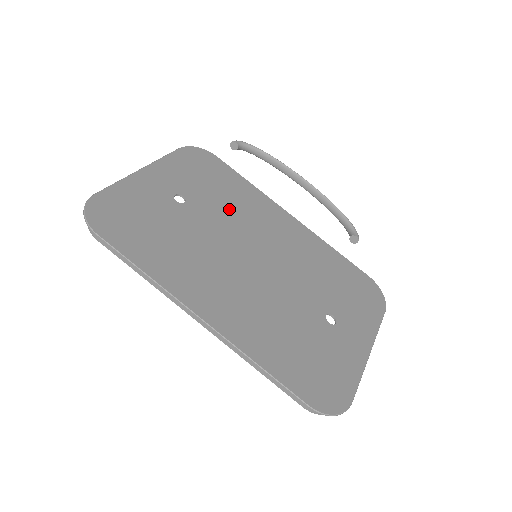
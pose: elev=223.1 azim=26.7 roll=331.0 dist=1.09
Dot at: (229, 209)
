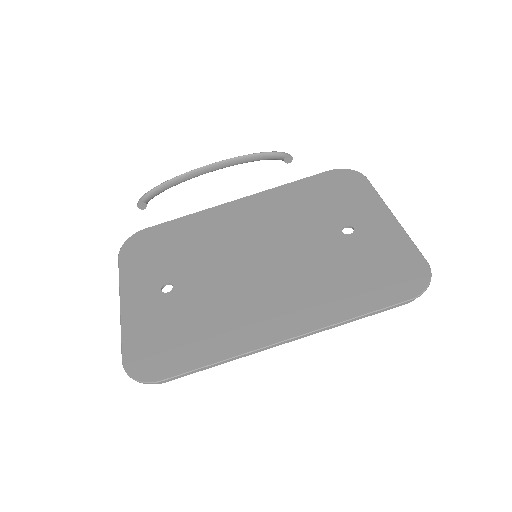
Dot at: (200, 251)
